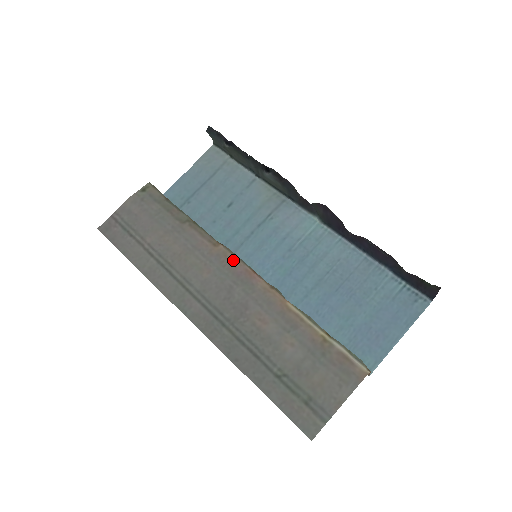
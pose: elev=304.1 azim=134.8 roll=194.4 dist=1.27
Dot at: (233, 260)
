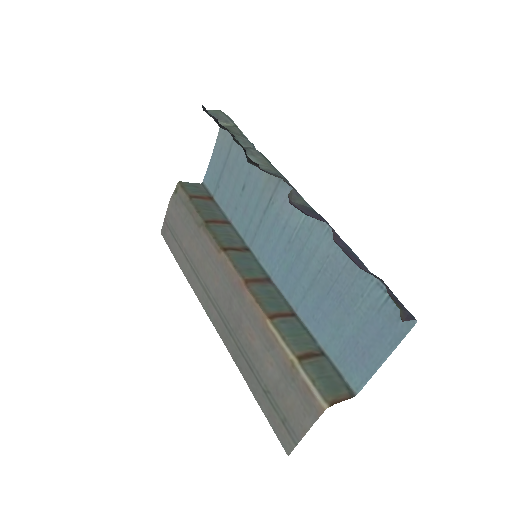
Dot at: (231, 269)
